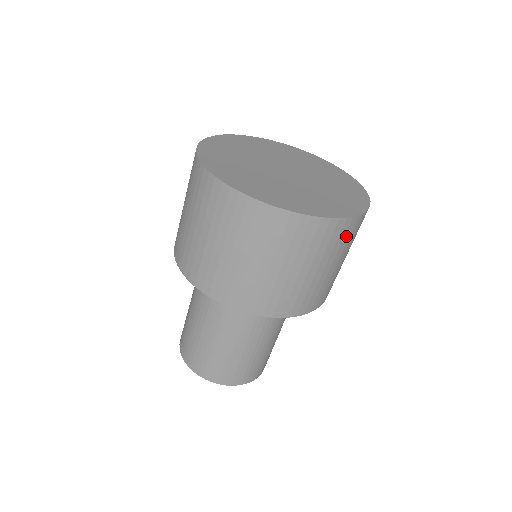
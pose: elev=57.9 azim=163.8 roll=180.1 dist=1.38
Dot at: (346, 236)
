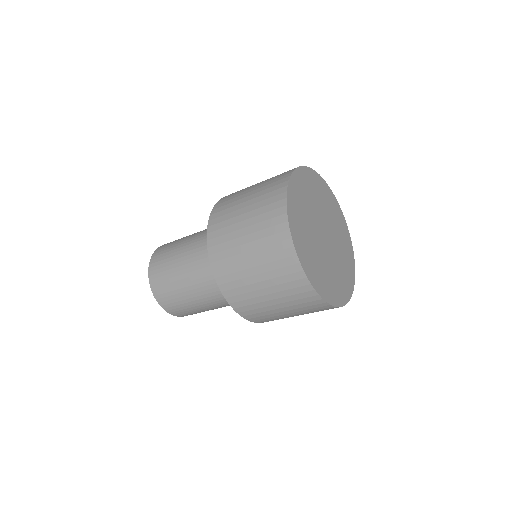
Dot at: (319, 310)
